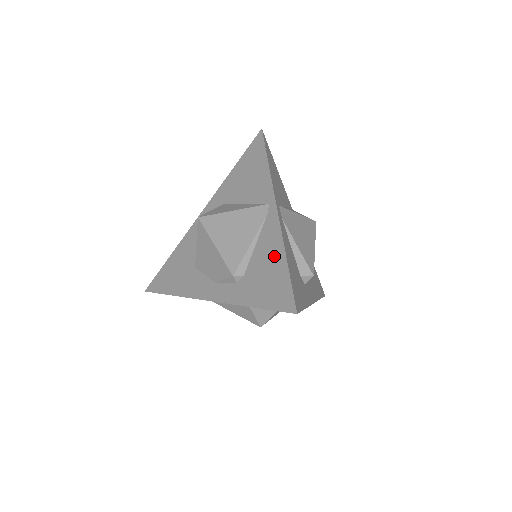
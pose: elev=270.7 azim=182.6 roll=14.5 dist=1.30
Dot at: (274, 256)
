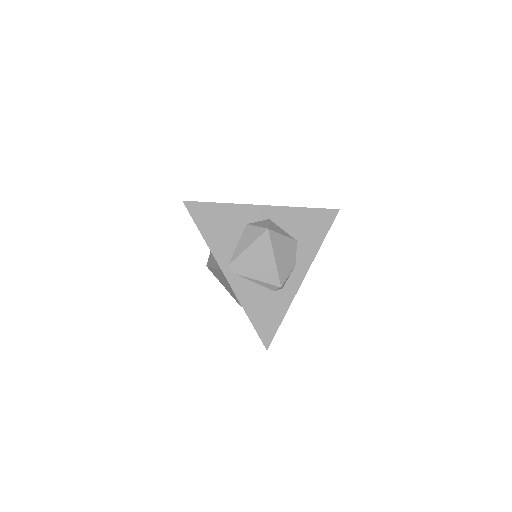
Dot at: occluded
